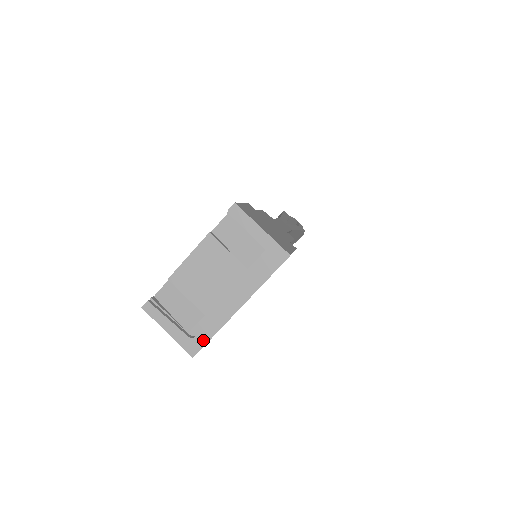
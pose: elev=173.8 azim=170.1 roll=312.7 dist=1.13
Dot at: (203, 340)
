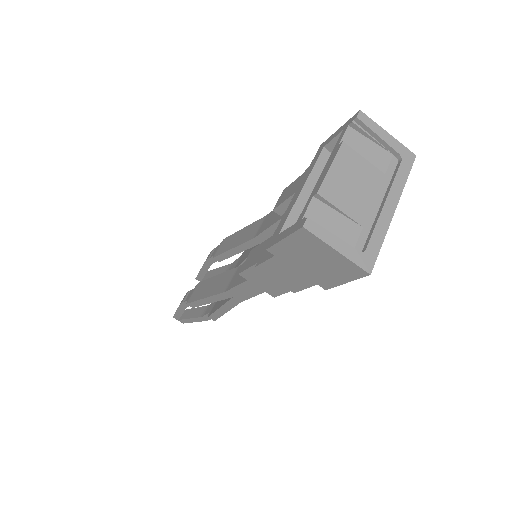
Dot at: (374, 252)
